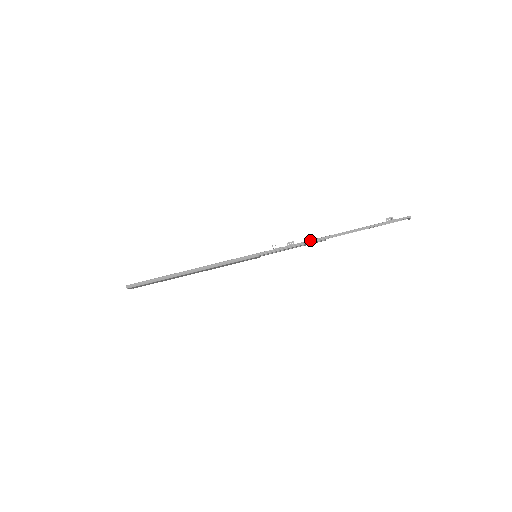
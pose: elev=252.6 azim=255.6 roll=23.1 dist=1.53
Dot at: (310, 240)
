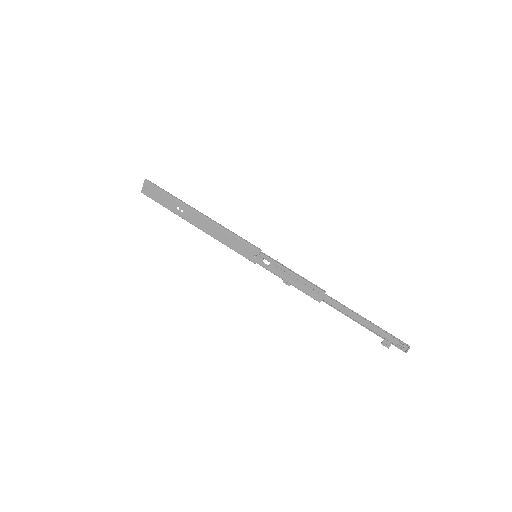
Dot at: (311, 282)
